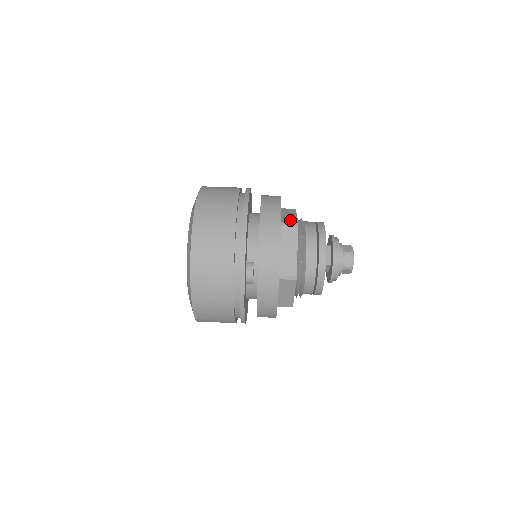
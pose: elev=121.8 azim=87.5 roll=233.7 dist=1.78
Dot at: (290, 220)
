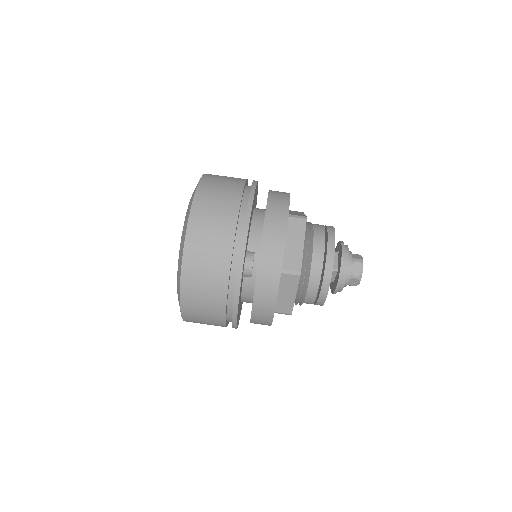
Dot at: (298, 214)
